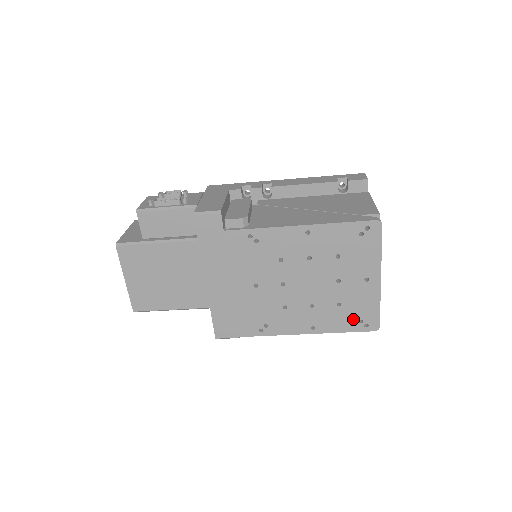
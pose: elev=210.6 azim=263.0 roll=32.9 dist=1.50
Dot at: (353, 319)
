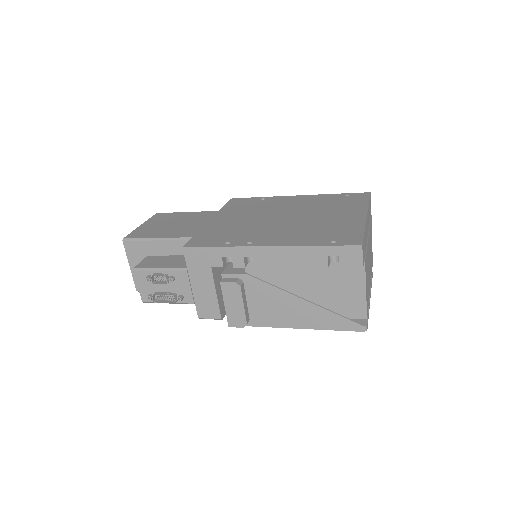
Dot at: occluded
